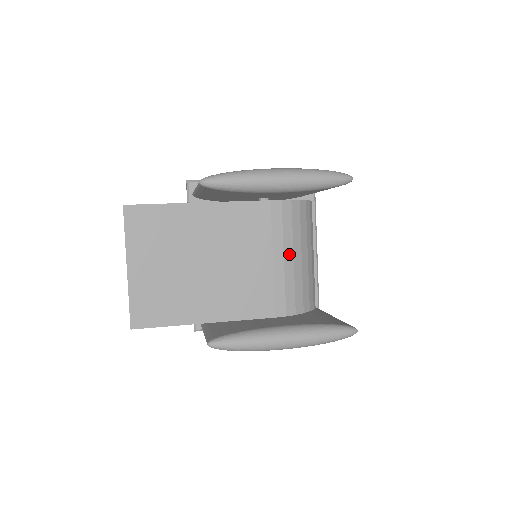
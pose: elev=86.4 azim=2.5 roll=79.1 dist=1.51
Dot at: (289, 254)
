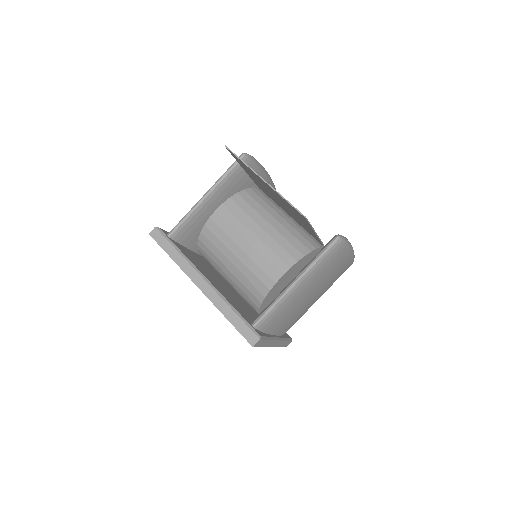
Dot at: occluded
